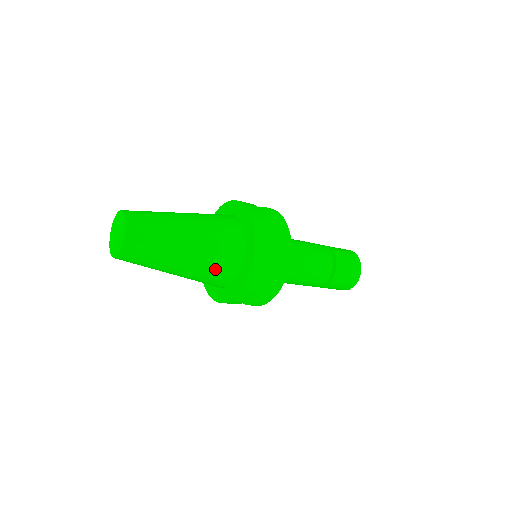
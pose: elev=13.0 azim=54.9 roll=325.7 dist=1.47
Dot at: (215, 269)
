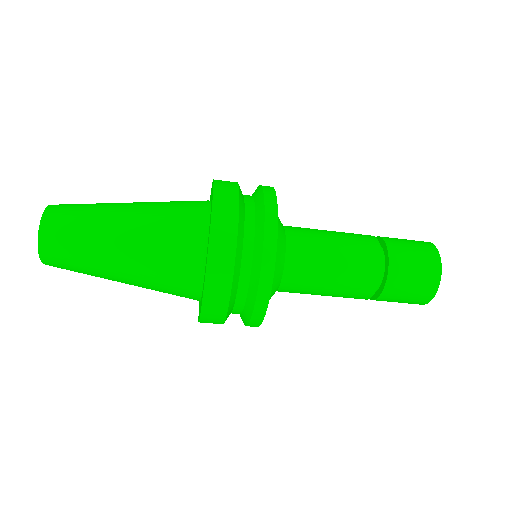
Dot at: (169, 259)
